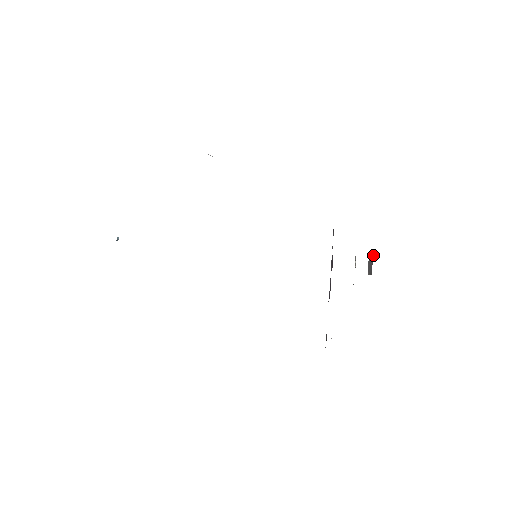
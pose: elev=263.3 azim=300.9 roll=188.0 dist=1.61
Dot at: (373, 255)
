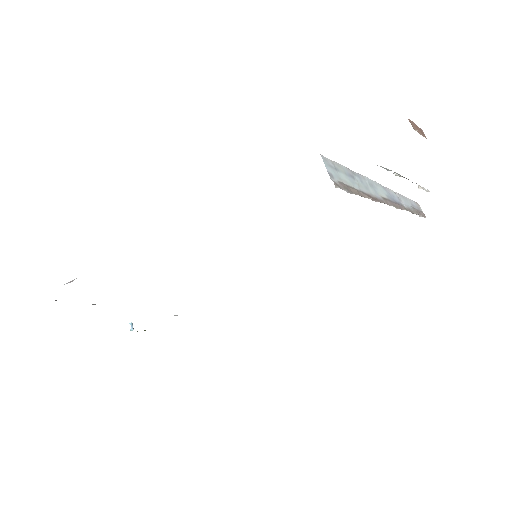
Dot at: occluded
